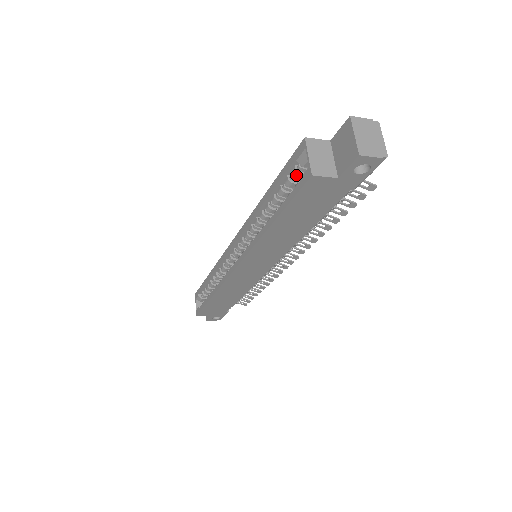
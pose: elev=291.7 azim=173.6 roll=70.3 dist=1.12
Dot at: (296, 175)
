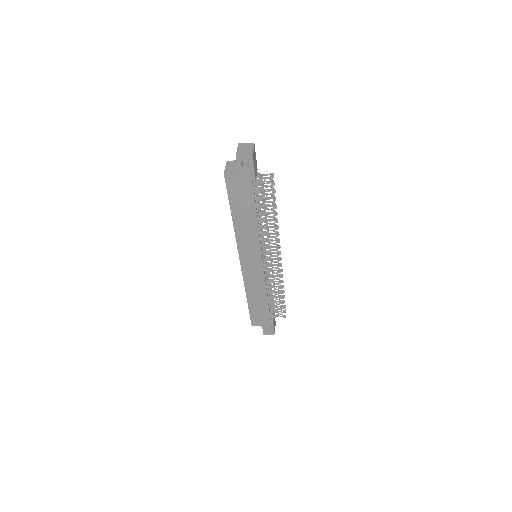
Dot at: occluded
